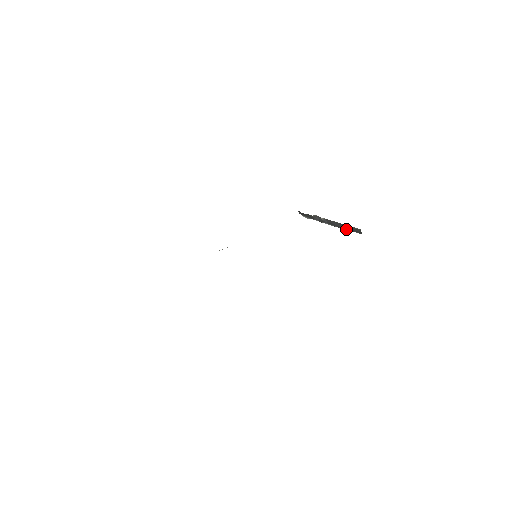
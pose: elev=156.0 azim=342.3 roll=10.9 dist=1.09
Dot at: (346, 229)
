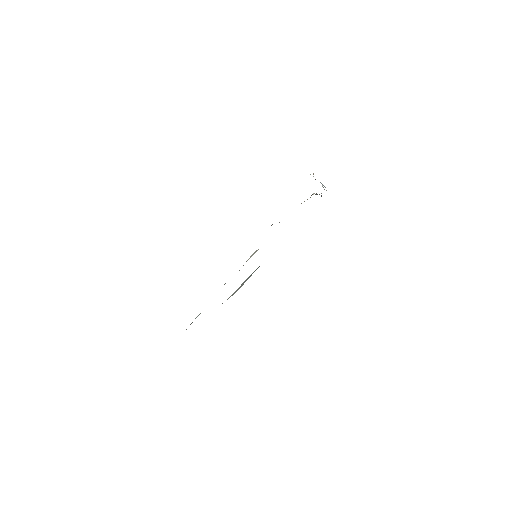
Dot at: occluded
